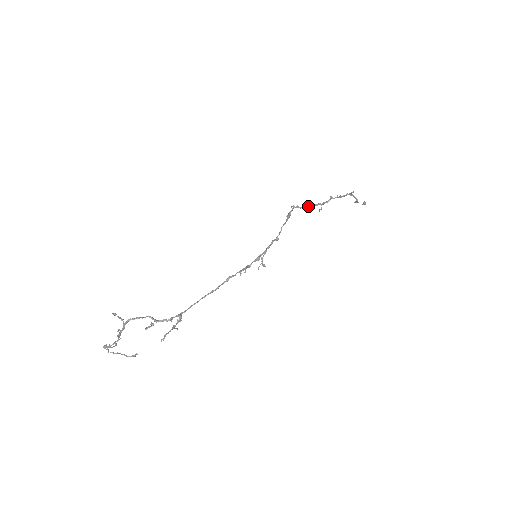
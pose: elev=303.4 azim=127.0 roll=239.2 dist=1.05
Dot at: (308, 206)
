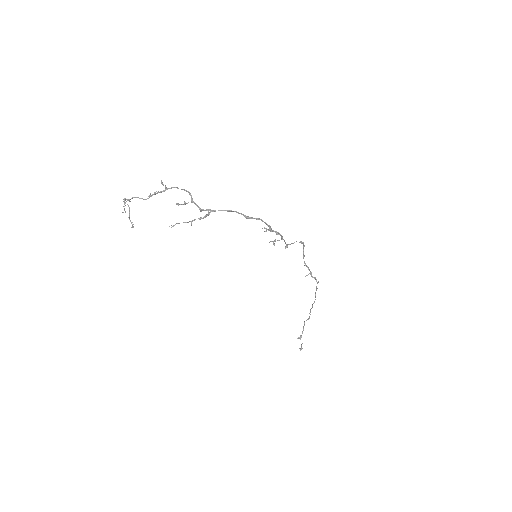
Dot at: (305, 263)
